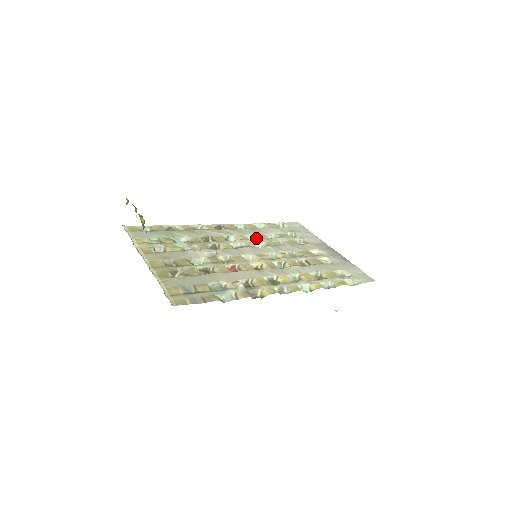
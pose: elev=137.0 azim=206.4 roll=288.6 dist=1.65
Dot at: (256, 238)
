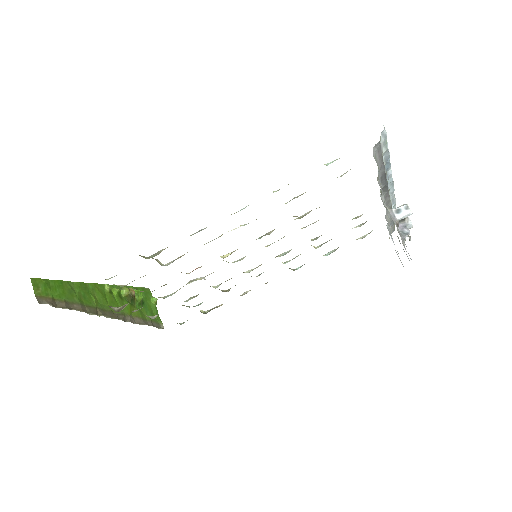
Dot at: occluded
